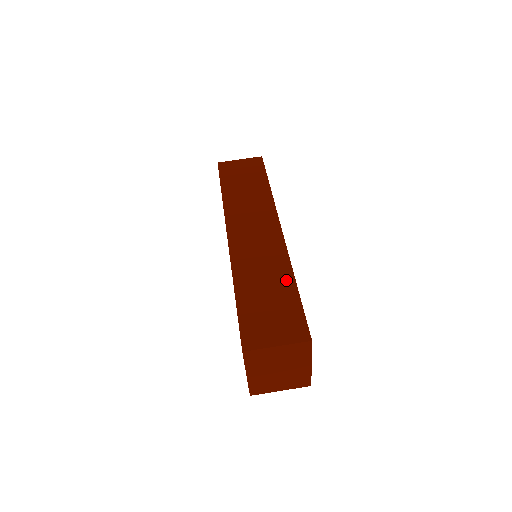
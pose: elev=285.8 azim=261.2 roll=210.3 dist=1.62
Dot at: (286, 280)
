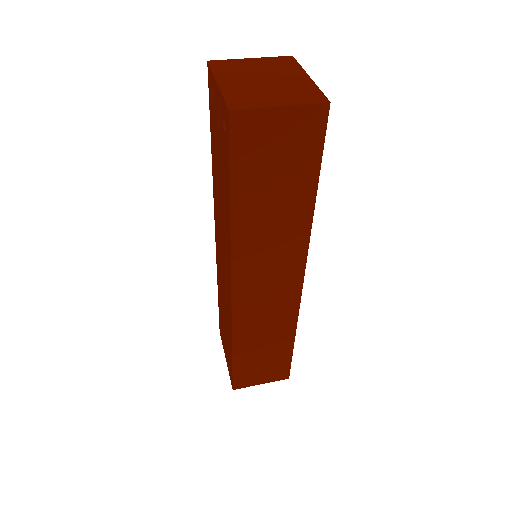
Dot at: occluded
